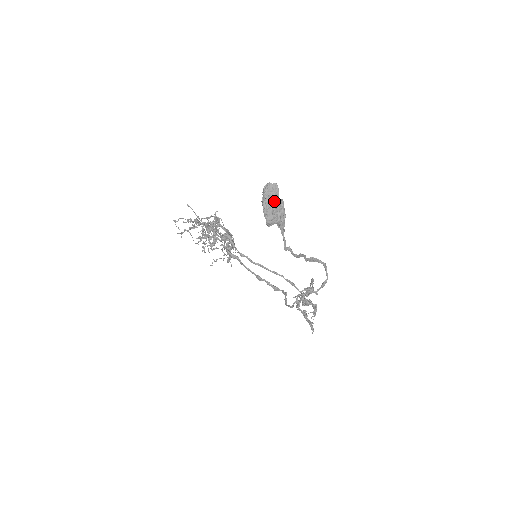
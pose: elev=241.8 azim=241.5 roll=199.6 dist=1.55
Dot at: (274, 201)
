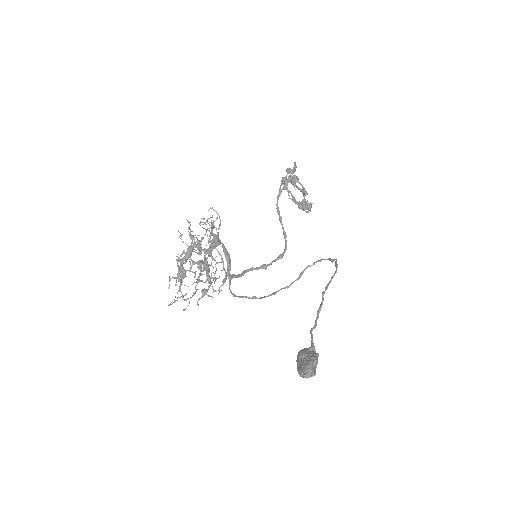
Dot at: occluded
